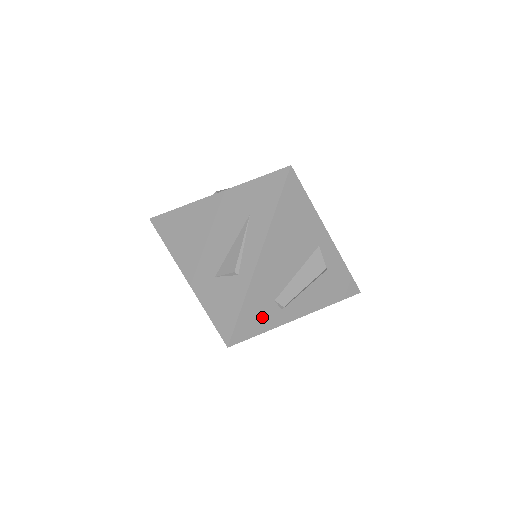
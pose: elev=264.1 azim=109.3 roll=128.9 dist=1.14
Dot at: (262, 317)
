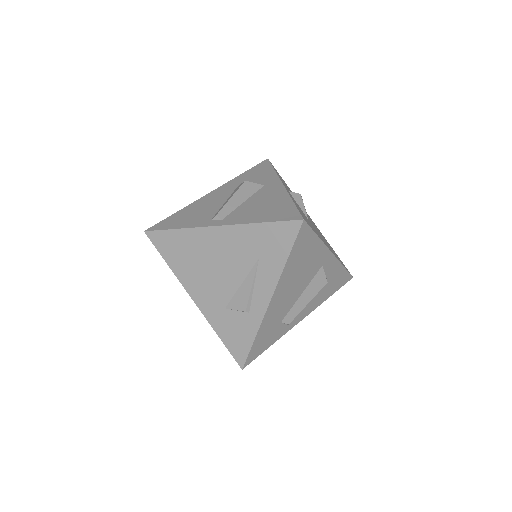
Dot at: (270, 337)
